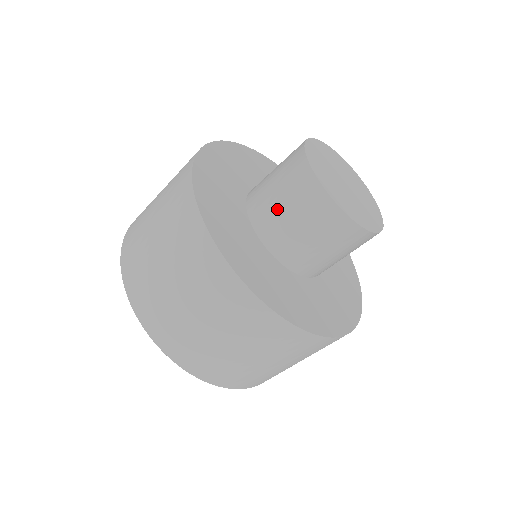
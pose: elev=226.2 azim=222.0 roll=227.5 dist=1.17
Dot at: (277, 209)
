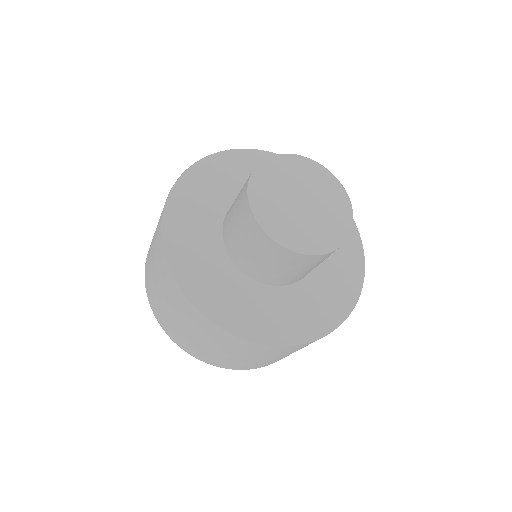
Dot at: (239, 243)
